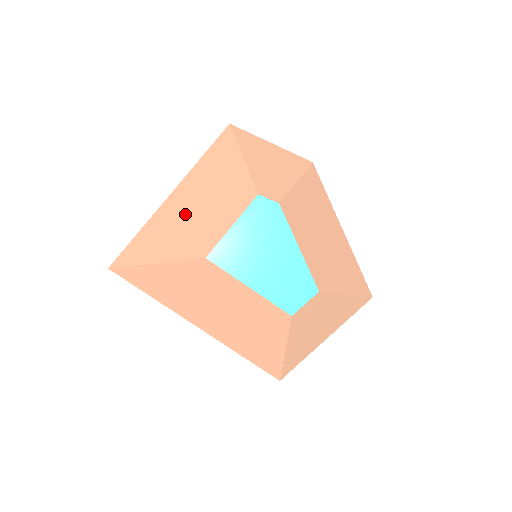
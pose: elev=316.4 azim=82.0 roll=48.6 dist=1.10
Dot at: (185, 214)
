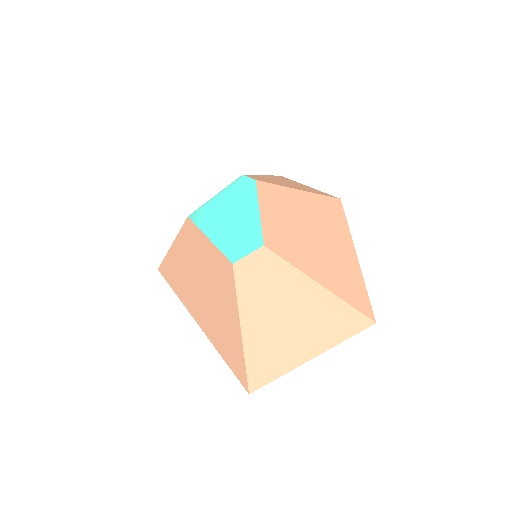
Dot at: occluded
